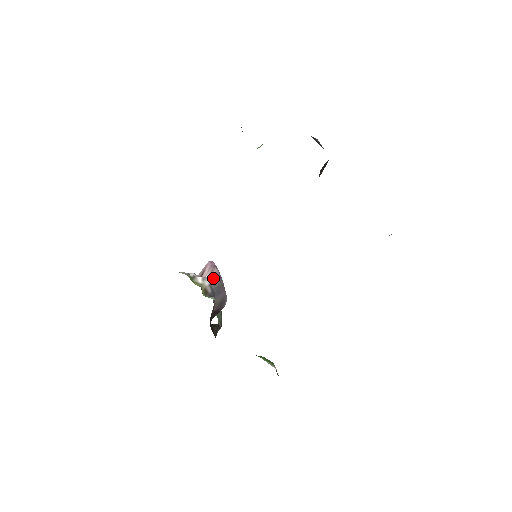
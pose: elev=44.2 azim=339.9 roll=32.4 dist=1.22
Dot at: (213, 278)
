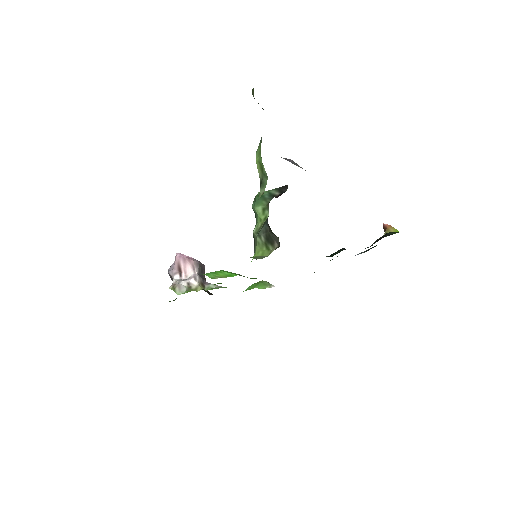
Dot at: (198, 270)
